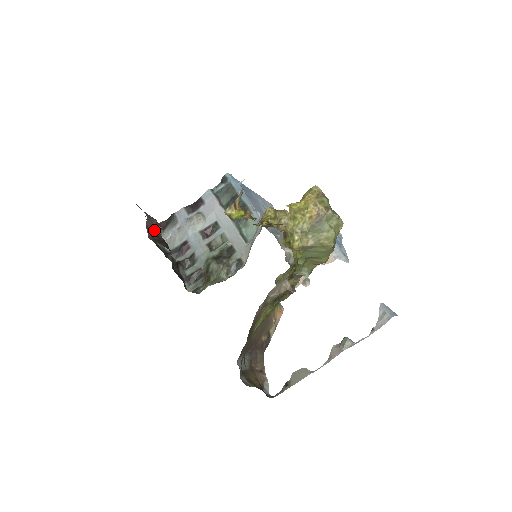
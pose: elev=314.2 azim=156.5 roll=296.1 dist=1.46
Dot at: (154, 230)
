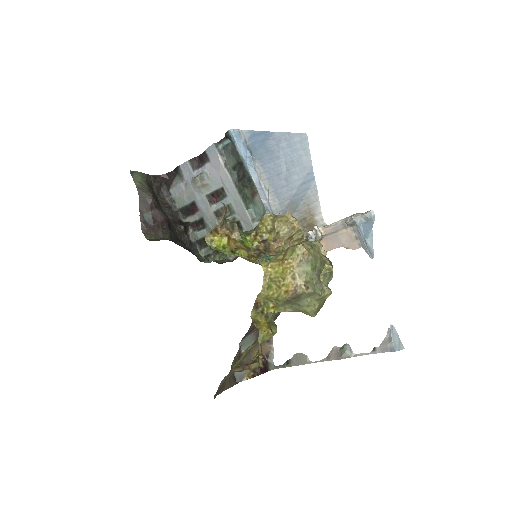
Dot at: (149, 213)
